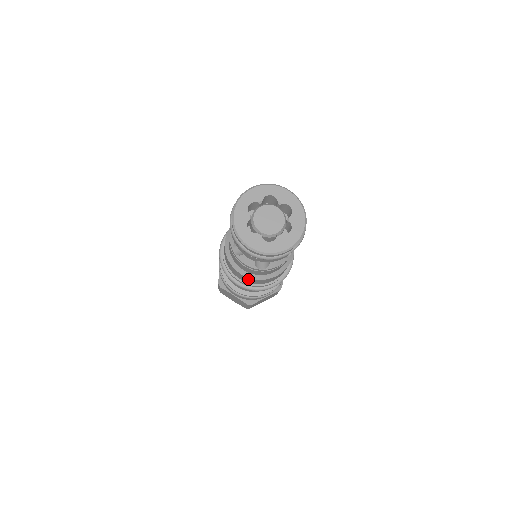
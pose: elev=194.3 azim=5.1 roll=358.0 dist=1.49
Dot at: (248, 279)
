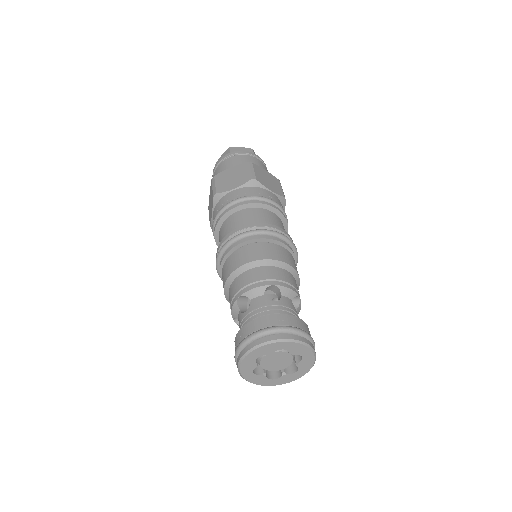
Dot at: occluded
